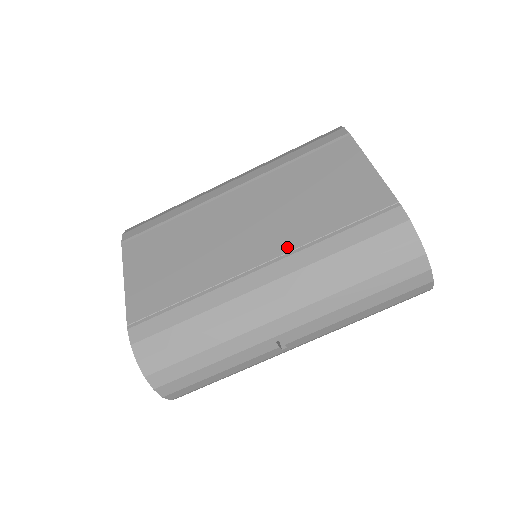
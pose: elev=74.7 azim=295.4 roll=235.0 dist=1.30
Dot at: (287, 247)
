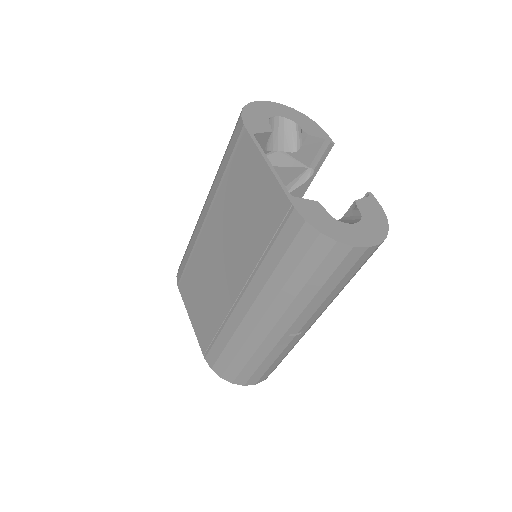
Dot at: (247, 273)
